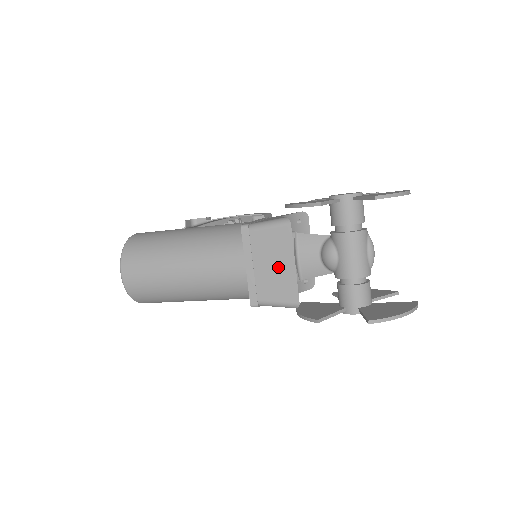
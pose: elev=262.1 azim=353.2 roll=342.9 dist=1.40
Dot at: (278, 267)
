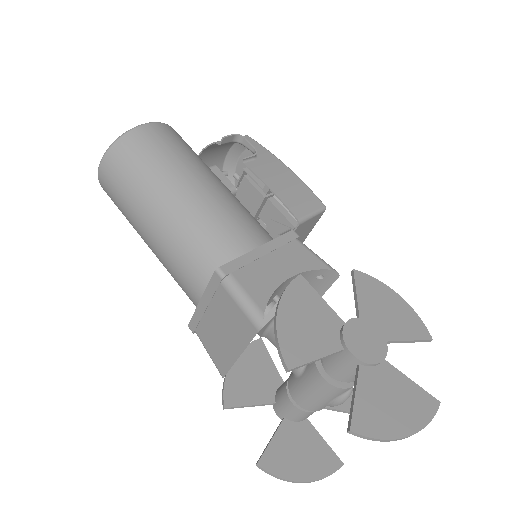
Dot at: (225, 338)
